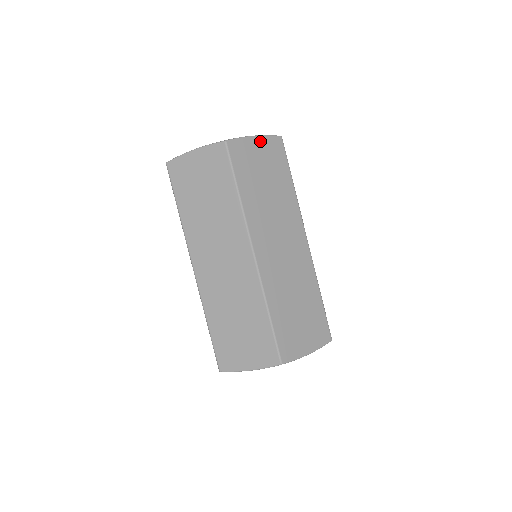
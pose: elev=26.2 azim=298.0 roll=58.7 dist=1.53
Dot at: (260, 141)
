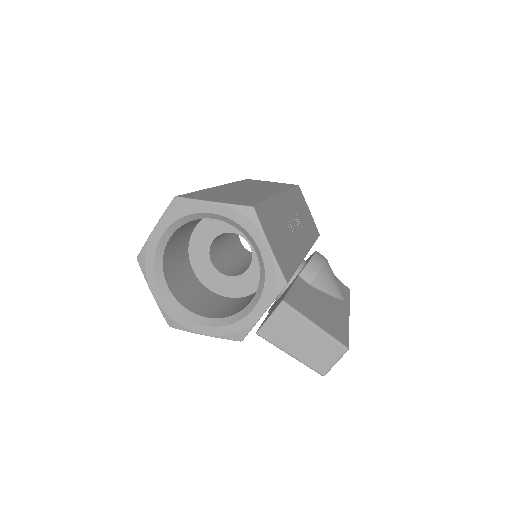
Dot at: occluded
